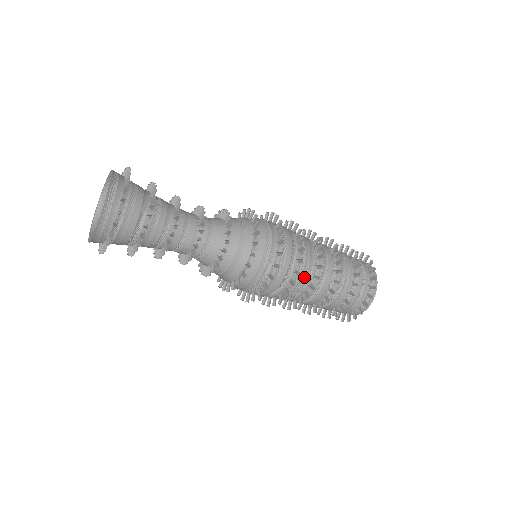
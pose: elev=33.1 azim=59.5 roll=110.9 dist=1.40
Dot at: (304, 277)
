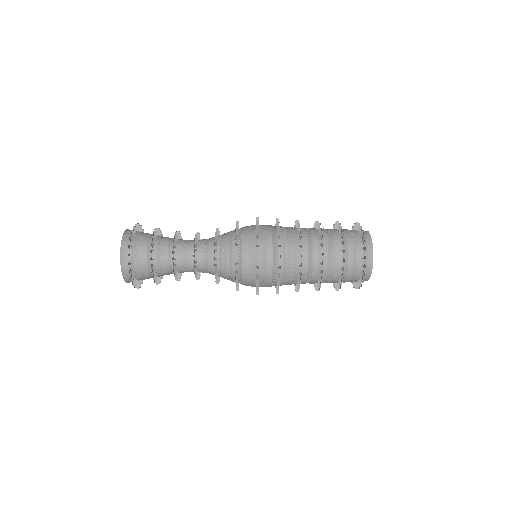
Dot at: (291, 259)
